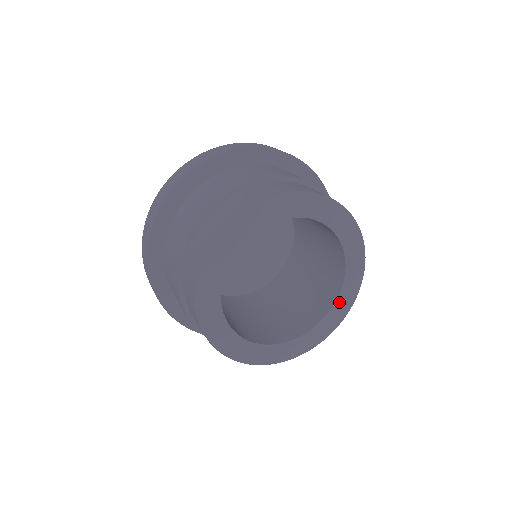
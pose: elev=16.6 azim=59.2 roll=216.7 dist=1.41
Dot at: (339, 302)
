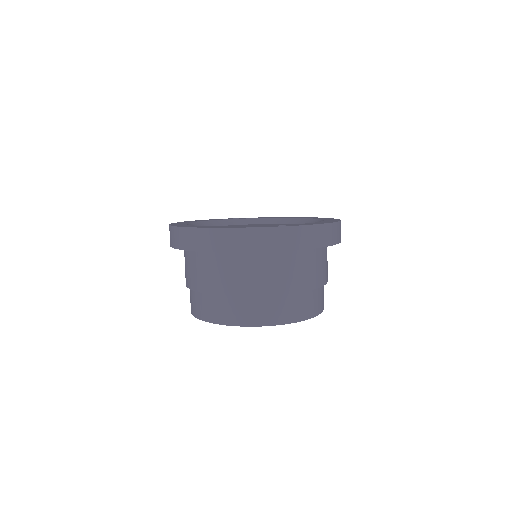
Dot at: occluded
